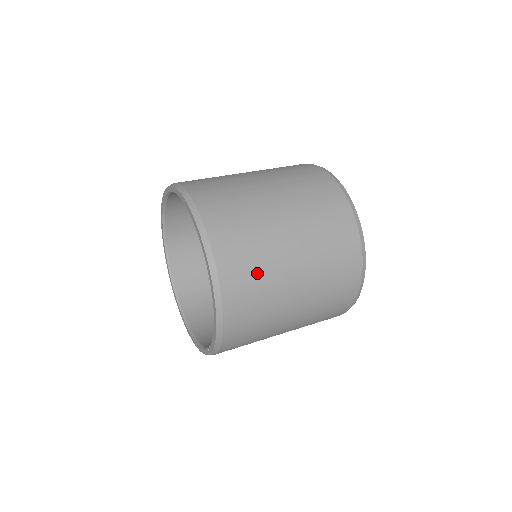
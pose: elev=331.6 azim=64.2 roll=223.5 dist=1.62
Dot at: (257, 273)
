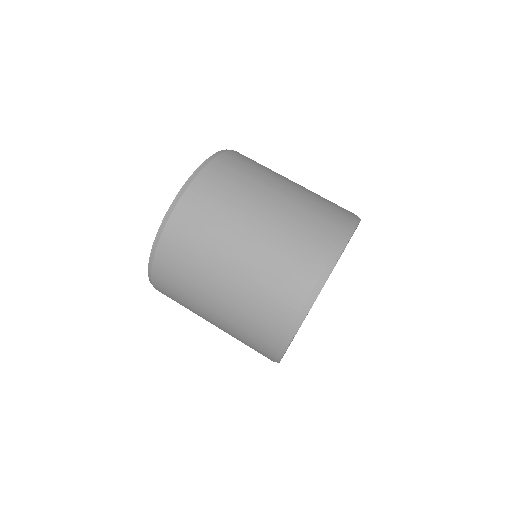
Dot at: (184, 275)
